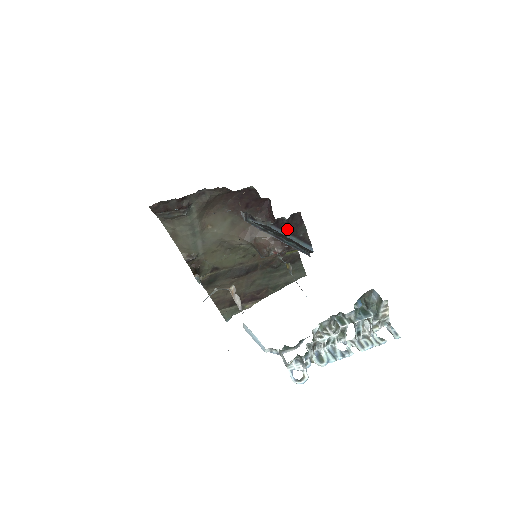
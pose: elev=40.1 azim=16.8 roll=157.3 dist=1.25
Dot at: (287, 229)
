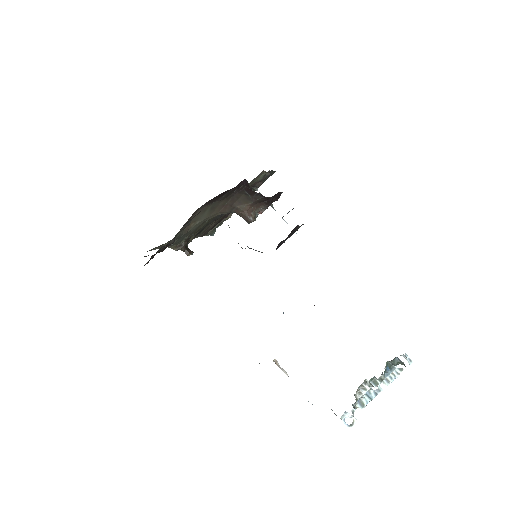
Dot at: (285, 240)
